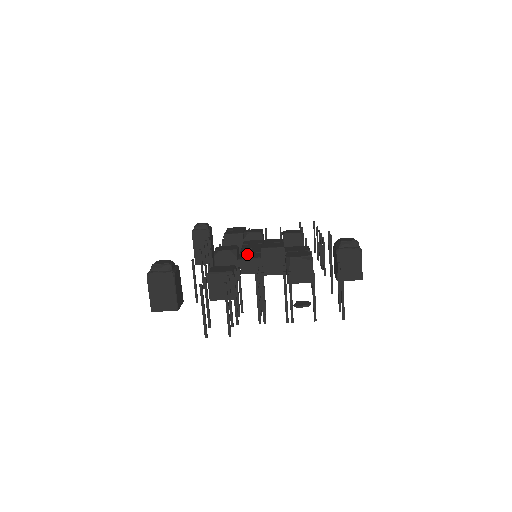
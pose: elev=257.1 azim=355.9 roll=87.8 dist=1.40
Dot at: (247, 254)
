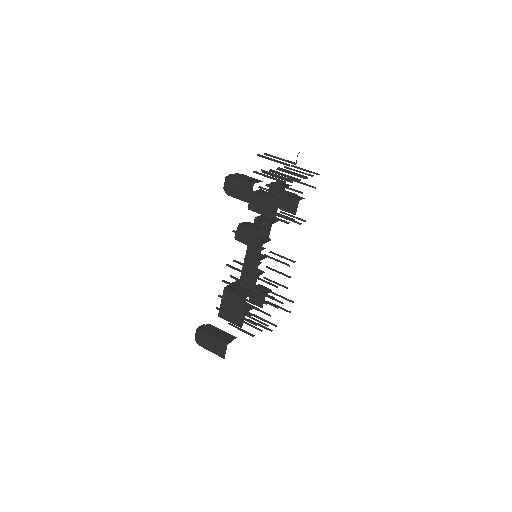
Dot at: occluded
